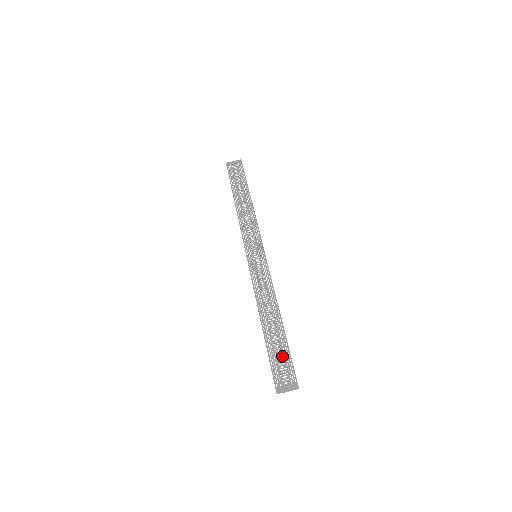
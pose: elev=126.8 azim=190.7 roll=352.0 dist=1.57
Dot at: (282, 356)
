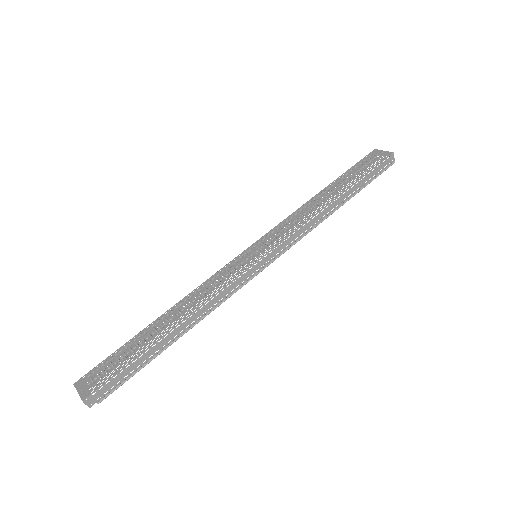
Dot at: occluded
